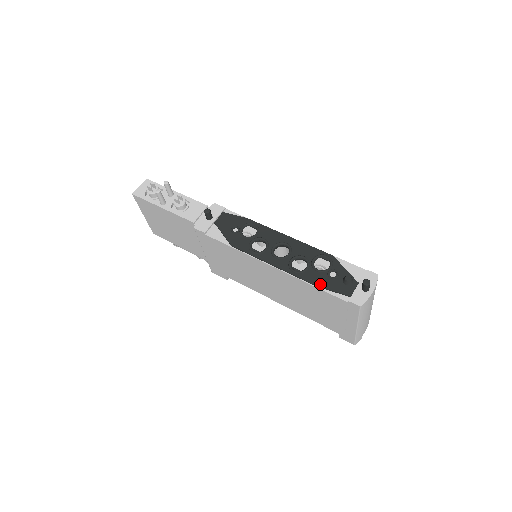
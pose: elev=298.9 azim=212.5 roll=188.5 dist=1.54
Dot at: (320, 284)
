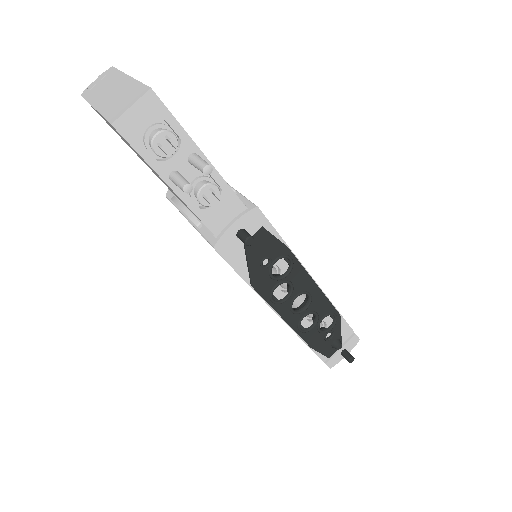
Dot at: (314, 346)
